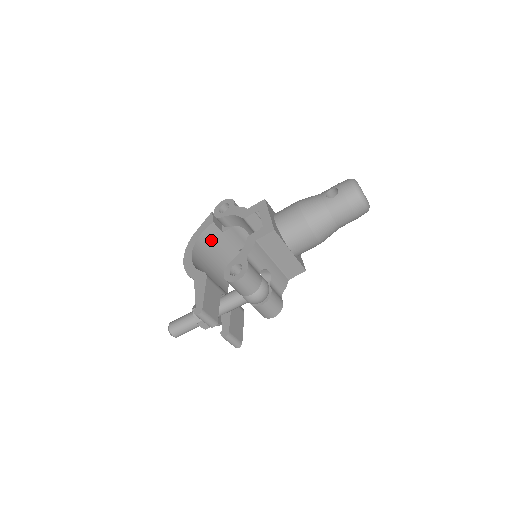
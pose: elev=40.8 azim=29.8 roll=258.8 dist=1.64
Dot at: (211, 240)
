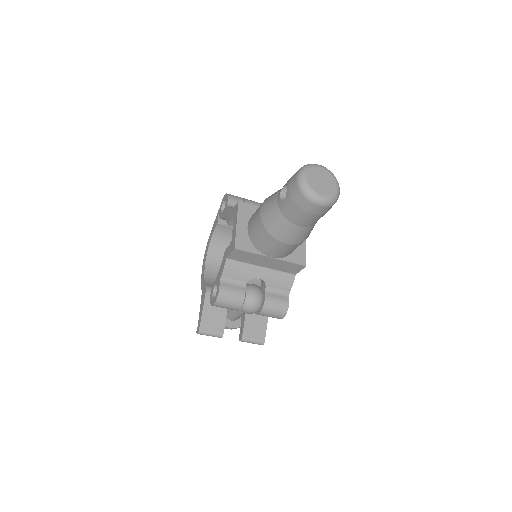
Dot at: (226, 237)
